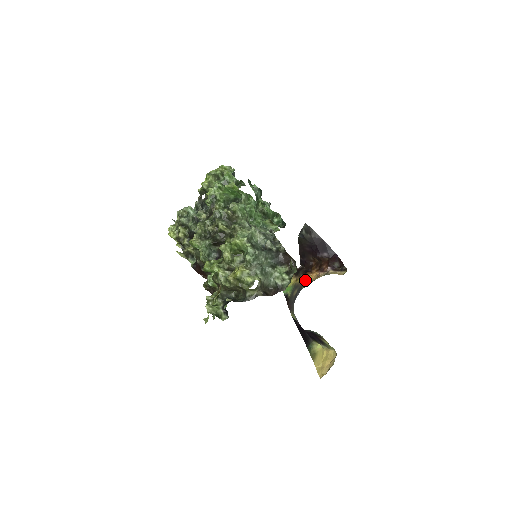
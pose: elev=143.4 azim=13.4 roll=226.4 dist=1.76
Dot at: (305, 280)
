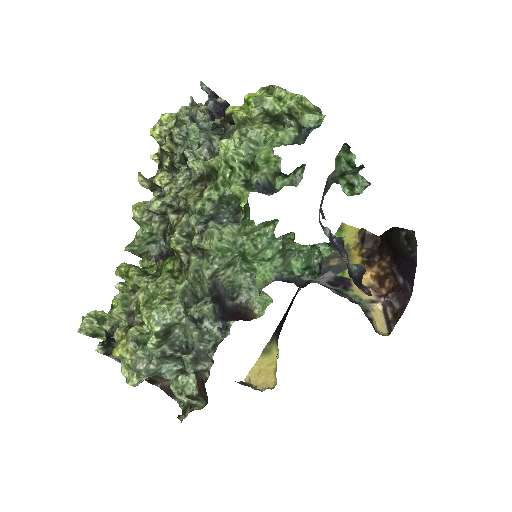
Dot at: occluded
